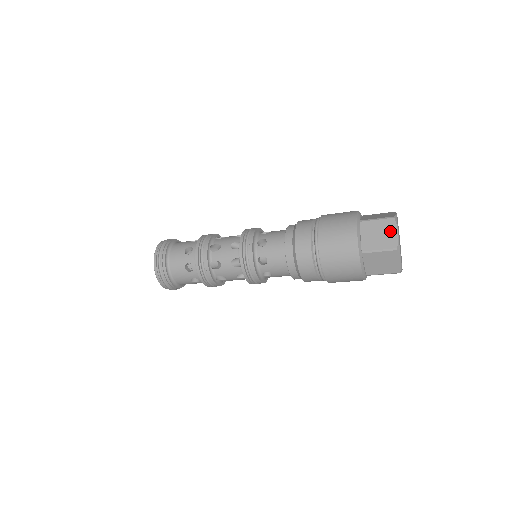
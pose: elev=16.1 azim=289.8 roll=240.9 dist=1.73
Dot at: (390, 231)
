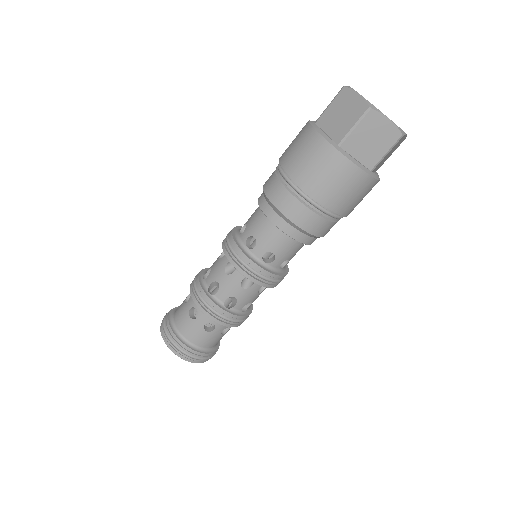
Dot at: occluded
